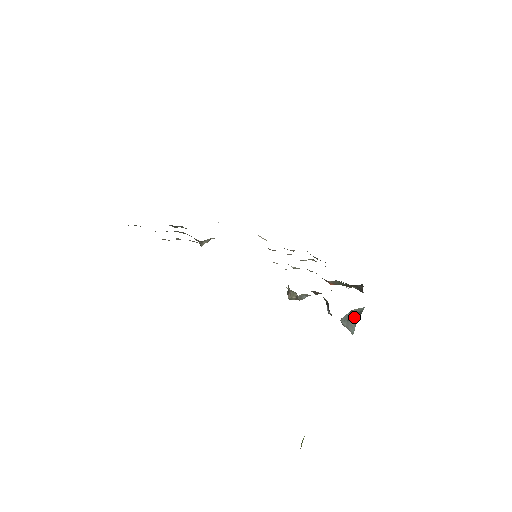
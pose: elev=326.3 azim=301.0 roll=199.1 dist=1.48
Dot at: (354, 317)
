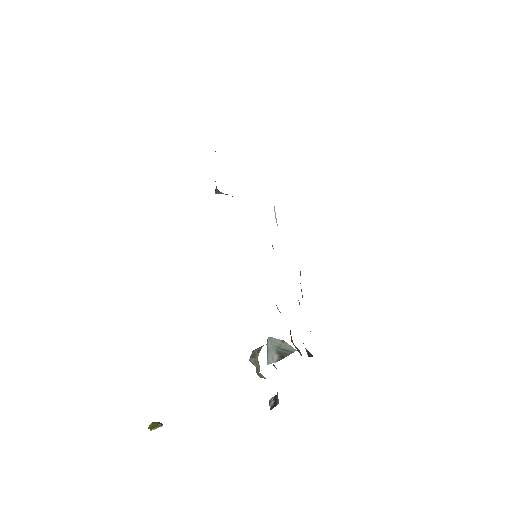
Dot at: (282, 352)
